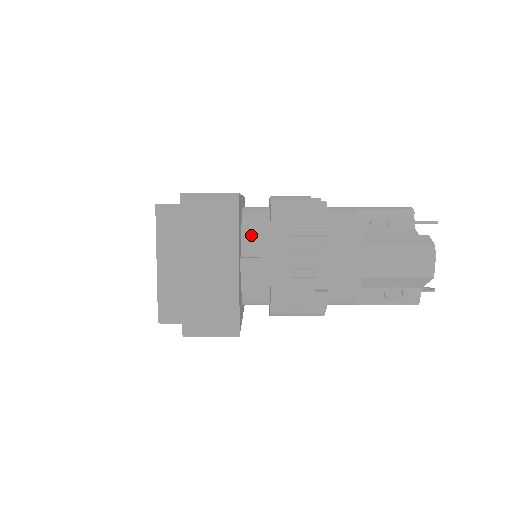
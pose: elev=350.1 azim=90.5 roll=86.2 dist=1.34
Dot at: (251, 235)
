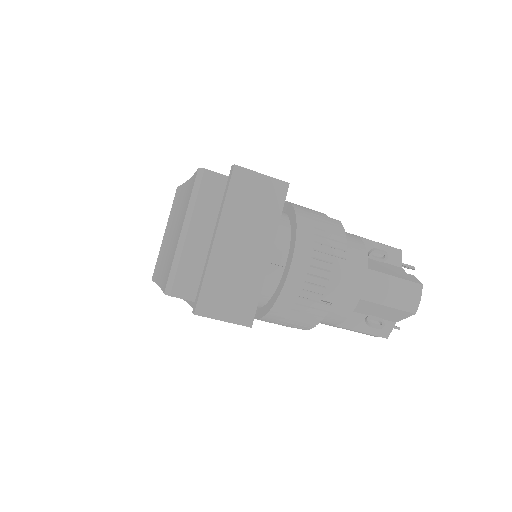
Dot at: occluded
